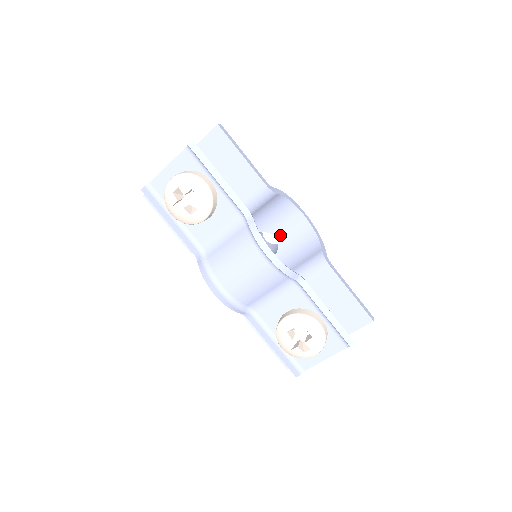
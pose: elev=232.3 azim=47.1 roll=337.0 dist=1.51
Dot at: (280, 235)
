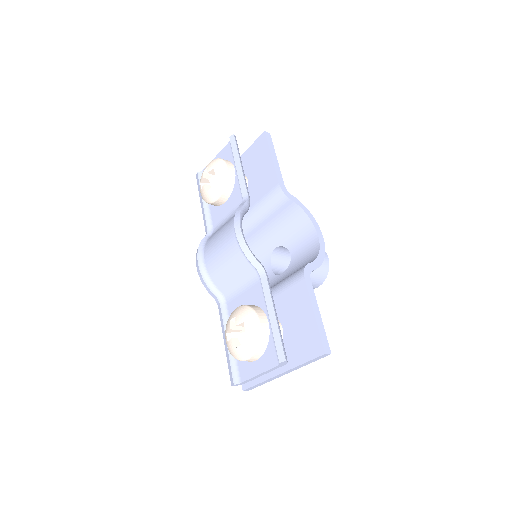
Dot at: (295, 252)
